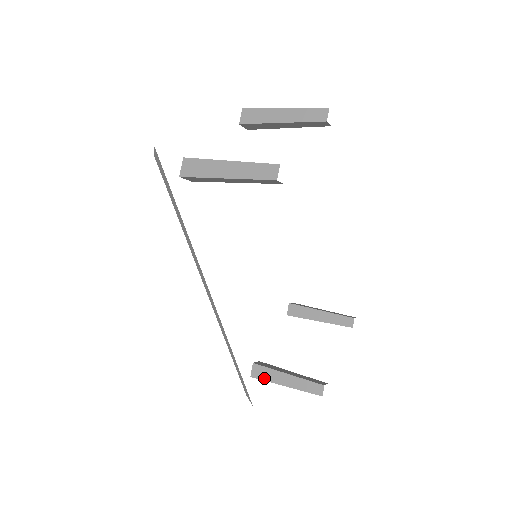
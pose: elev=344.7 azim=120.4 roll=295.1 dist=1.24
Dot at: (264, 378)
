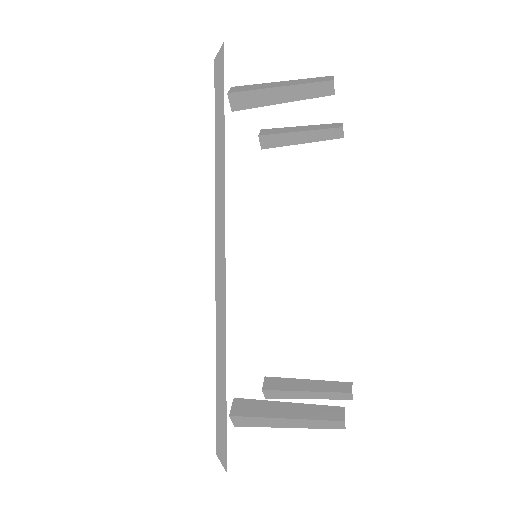
Dot at: (252, 413)
